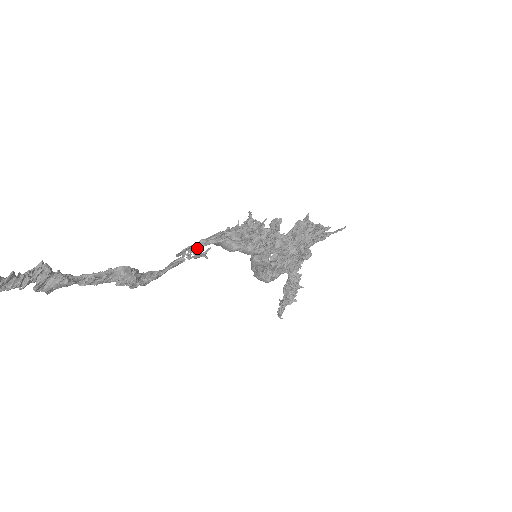
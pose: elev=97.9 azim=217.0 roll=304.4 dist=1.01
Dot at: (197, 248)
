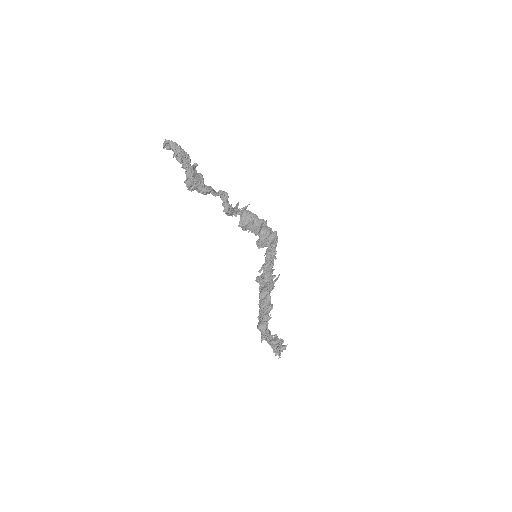
Dot at: (239, 212)
